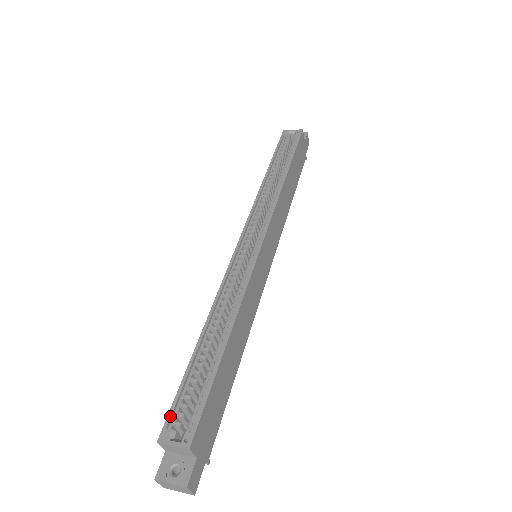
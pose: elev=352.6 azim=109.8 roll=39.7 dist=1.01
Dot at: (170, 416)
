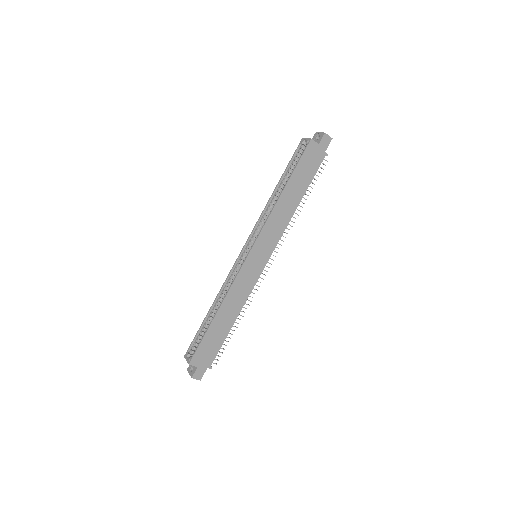
Dot at: (190, 347)
